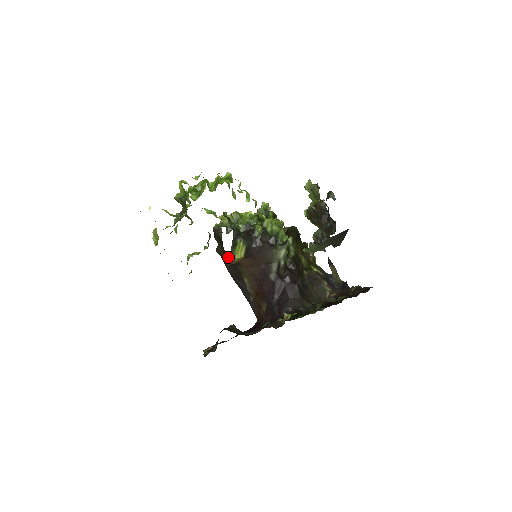
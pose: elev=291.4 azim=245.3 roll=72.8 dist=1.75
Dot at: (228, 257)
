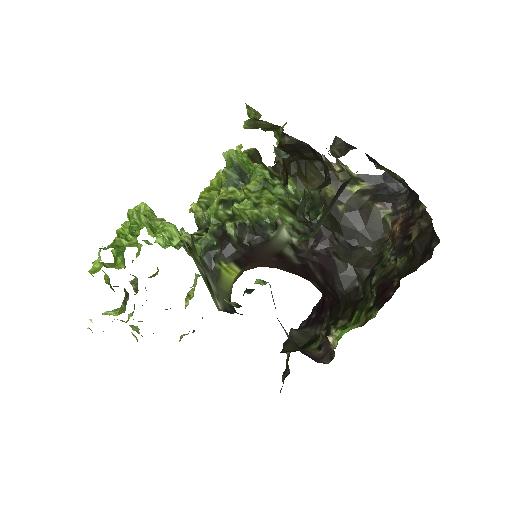
Dot at: occluded
